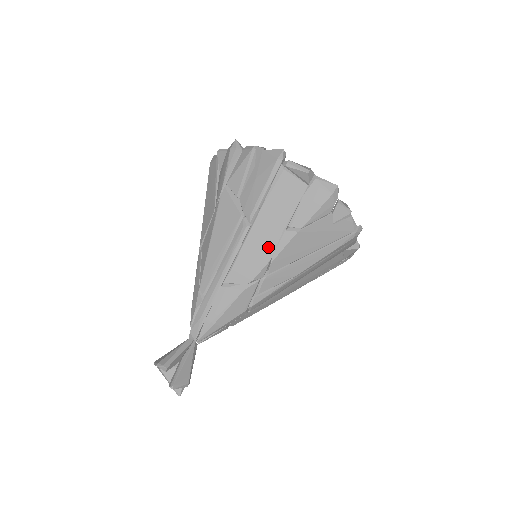
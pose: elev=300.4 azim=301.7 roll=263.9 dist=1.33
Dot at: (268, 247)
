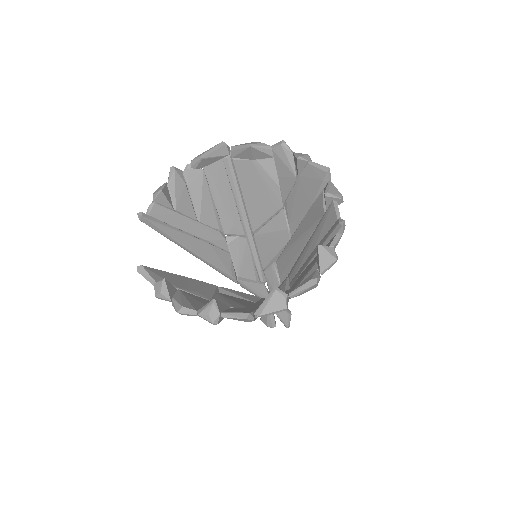
Dot at: occluded
